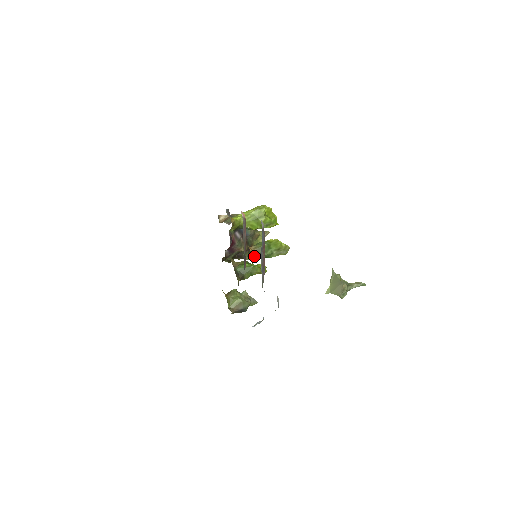
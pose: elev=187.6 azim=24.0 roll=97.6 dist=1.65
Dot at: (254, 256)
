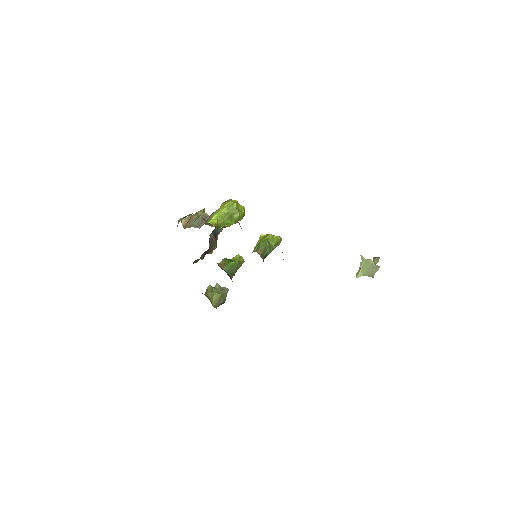
Dot at: (263, 259)
